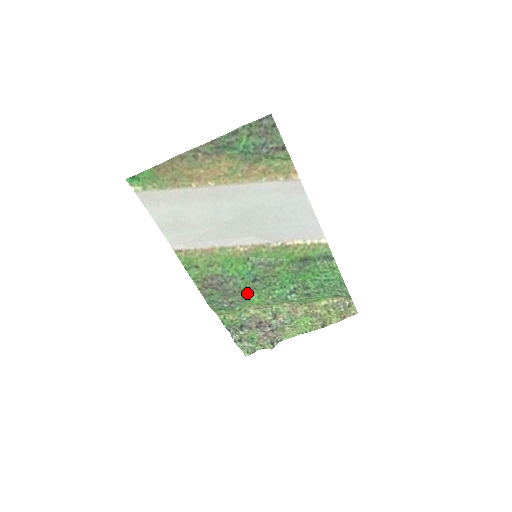
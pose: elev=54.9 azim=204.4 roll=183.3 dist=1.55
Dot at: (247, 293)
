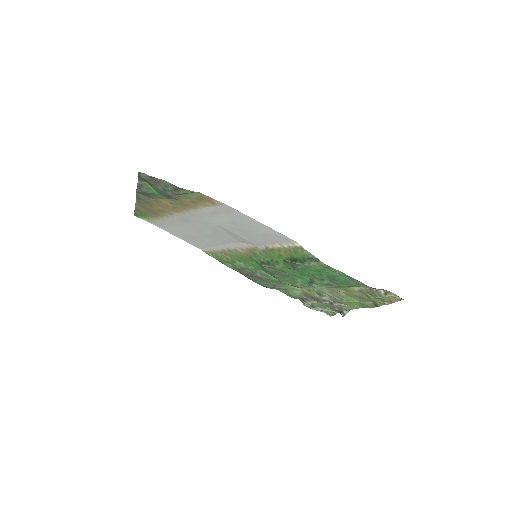
Dot at: (278, 279)
